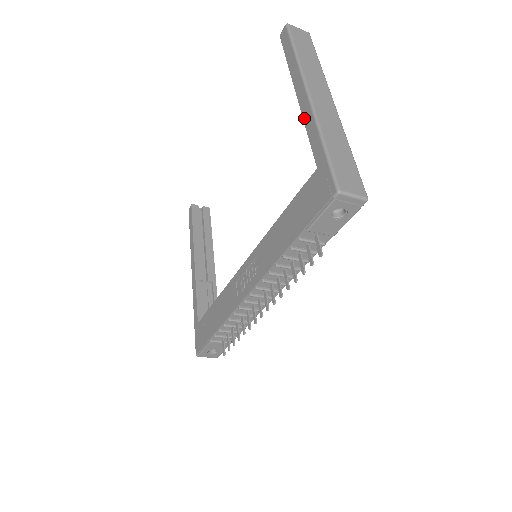
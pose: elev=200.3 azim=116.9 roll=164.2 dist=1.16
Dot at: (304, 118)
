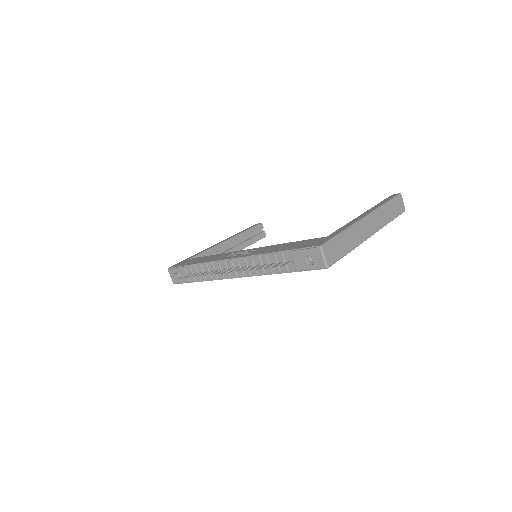
Dot at: (351, 221)
